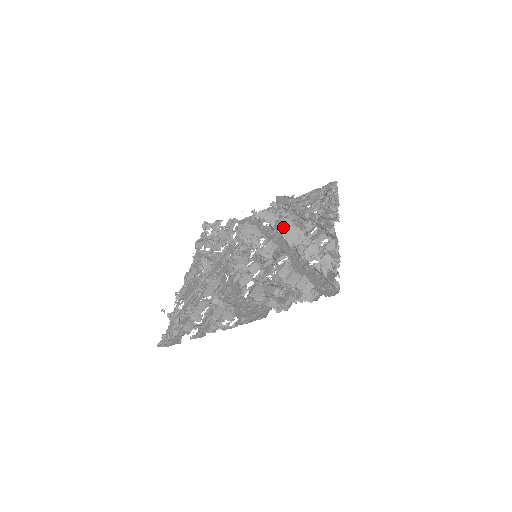
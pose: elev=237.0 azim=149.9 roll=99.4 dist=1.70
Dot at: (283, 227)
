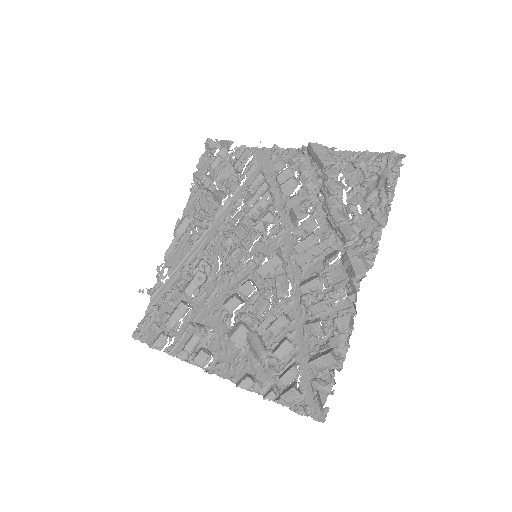
Dot at: (299, 228)
